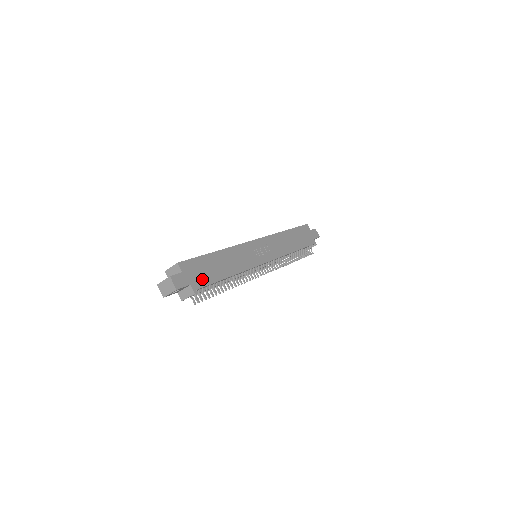
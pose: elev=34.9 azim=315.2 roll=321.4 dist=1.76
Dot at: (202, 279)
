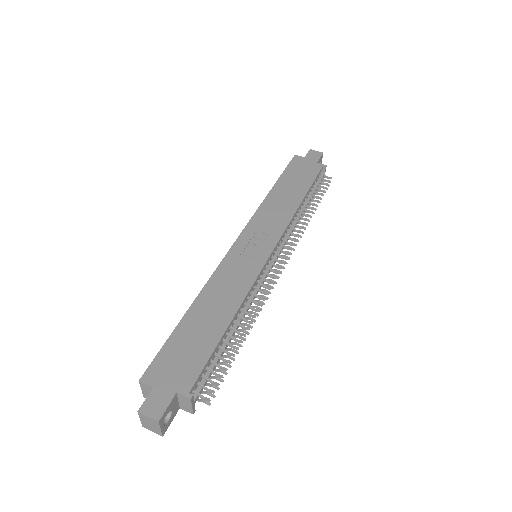
Dot at: (190, 367)
